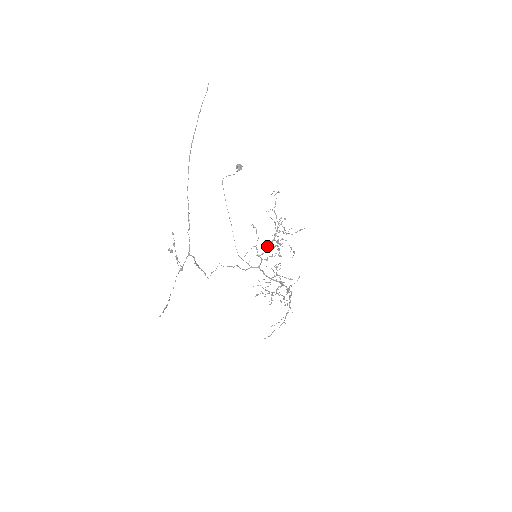
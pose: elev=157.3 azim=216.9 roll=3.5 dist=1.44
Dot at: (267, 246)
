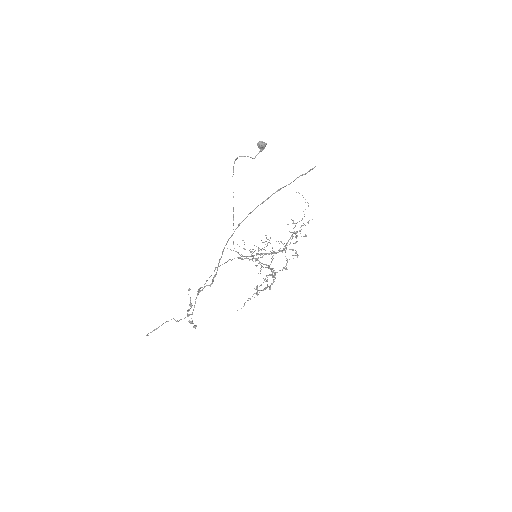
Dot at: occluded
